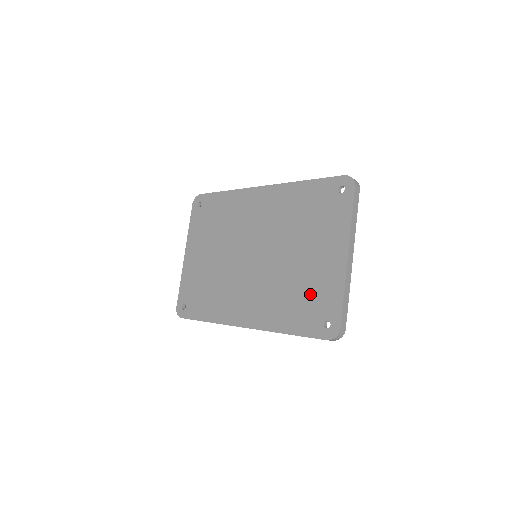
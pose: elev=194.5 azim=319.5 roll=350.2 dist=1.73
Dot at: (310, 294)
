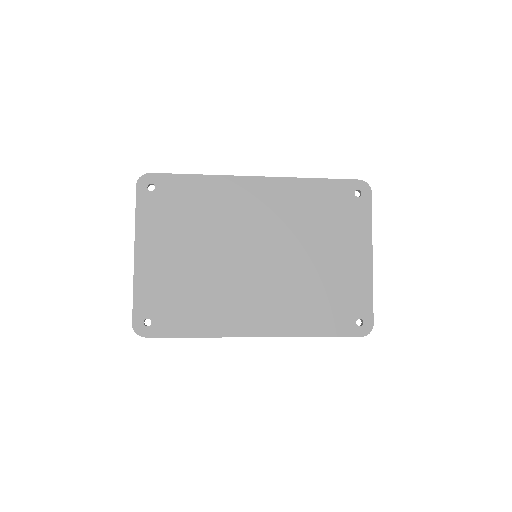
Dot at: (337, 295)
